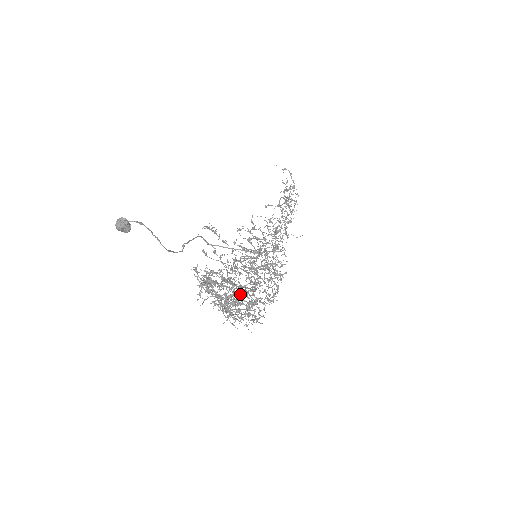
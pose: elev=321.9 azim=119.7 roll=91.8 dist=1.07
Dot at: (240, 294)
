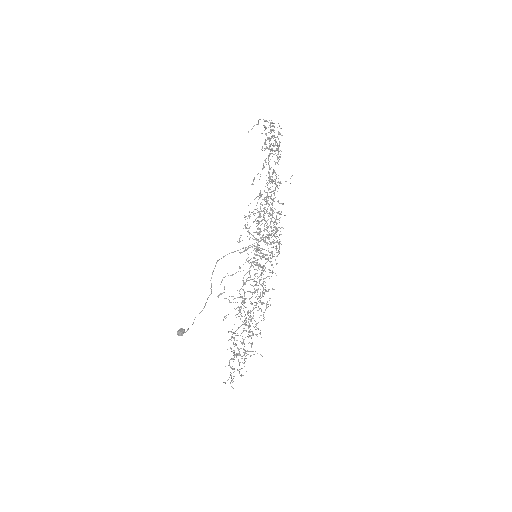
Dot at: (251, 318)
